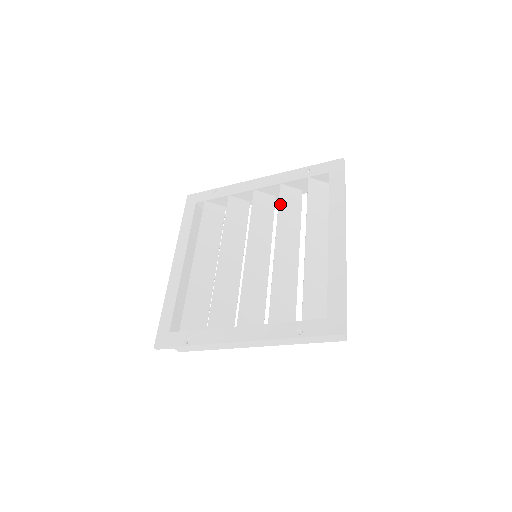
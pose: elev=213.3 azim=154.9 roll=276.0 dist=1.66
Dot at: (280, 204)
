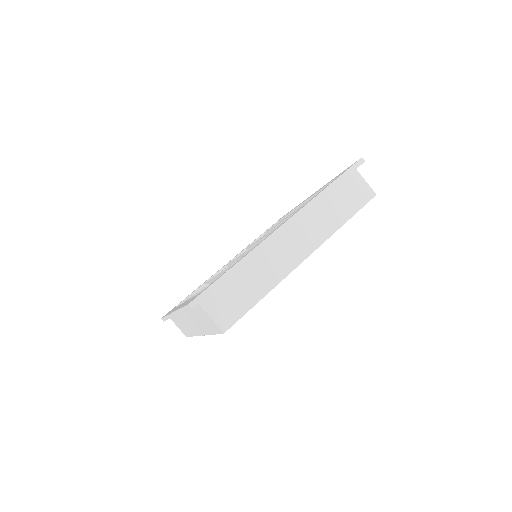
Dot at: (253, 243)
